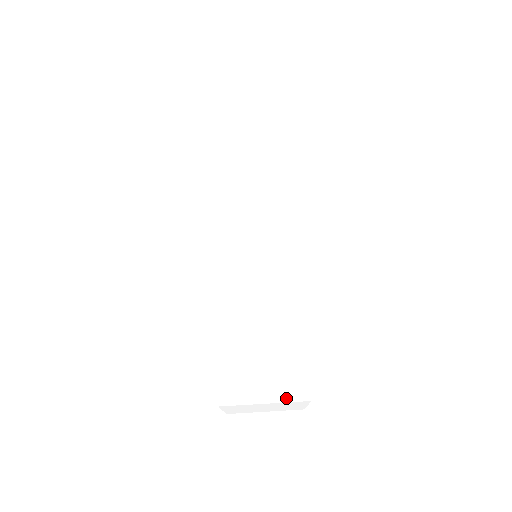
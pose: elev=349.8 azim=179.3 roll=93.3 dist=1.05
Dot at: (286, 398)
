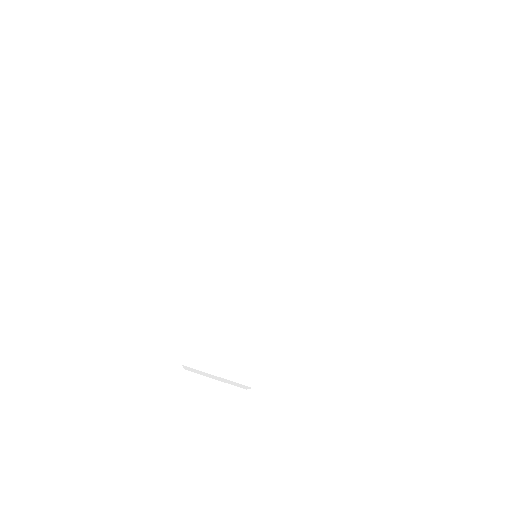
Dot at: (280, 245)
